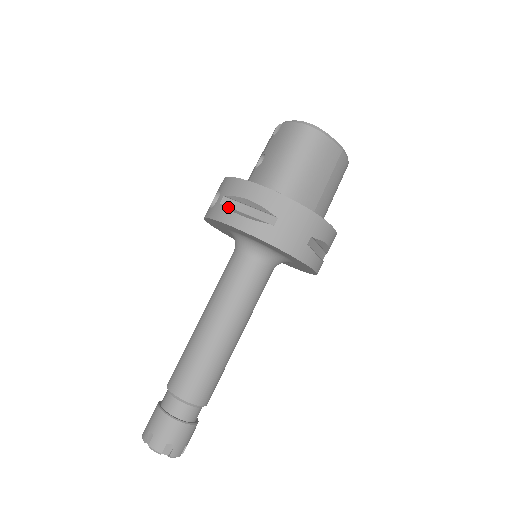
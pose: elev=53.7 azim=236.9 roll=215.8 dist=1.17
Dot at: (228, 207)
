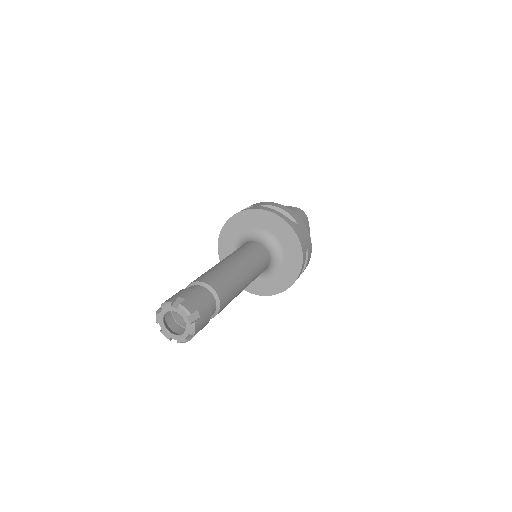
Dot at: occluded
